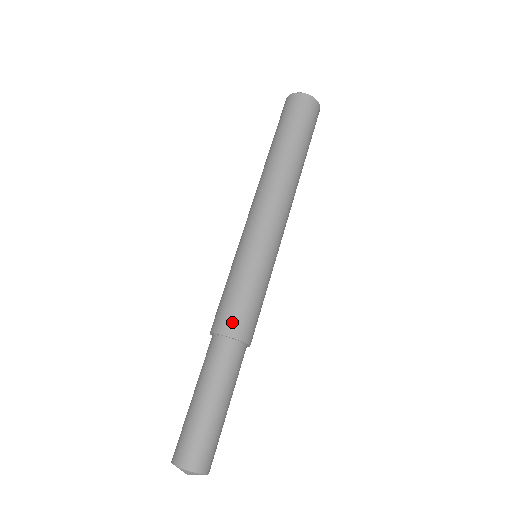
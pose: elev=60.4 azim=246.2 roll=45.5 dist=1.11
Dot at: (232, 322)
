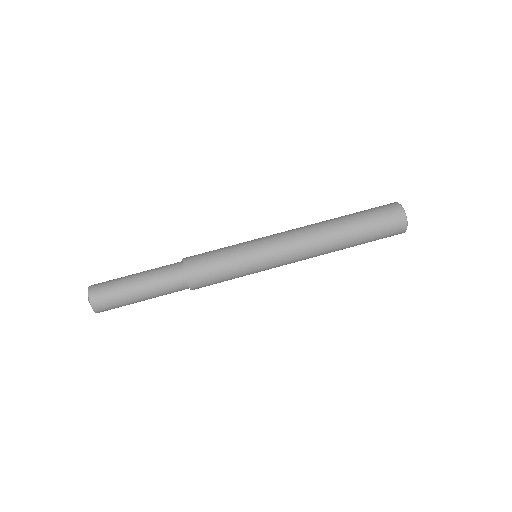
Dot at: (195, 263)
